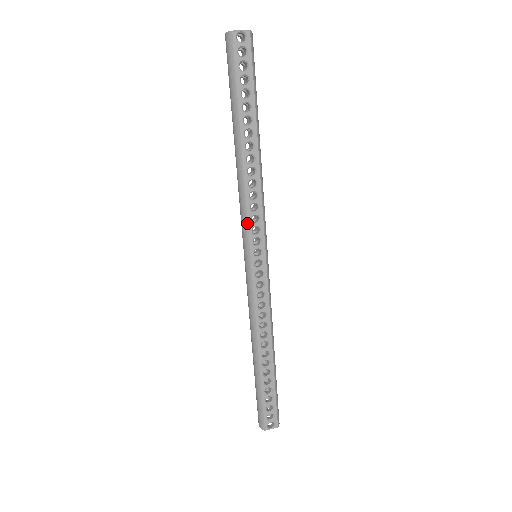
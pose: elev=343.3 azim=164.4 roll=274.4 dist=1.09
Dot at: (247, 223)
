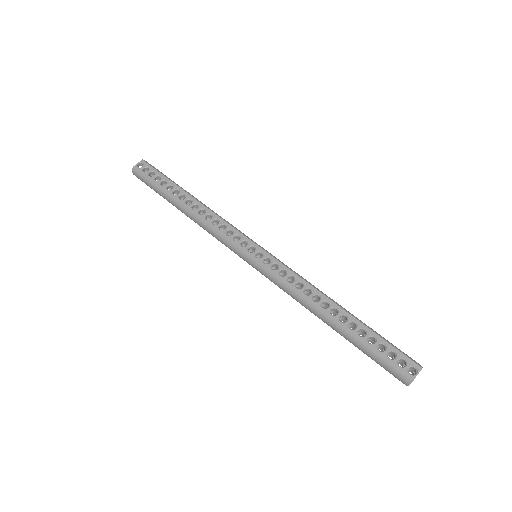
Dot at: (226, 239)
